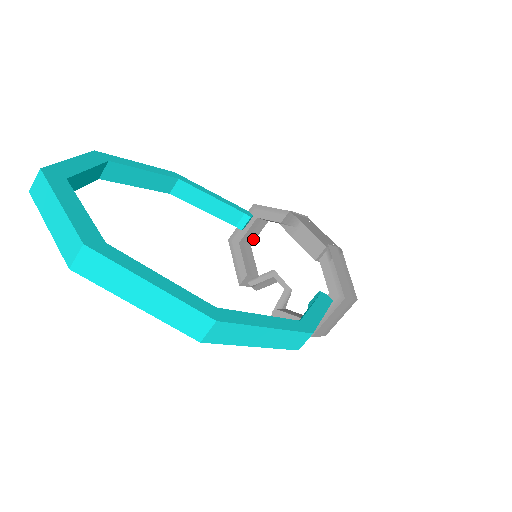
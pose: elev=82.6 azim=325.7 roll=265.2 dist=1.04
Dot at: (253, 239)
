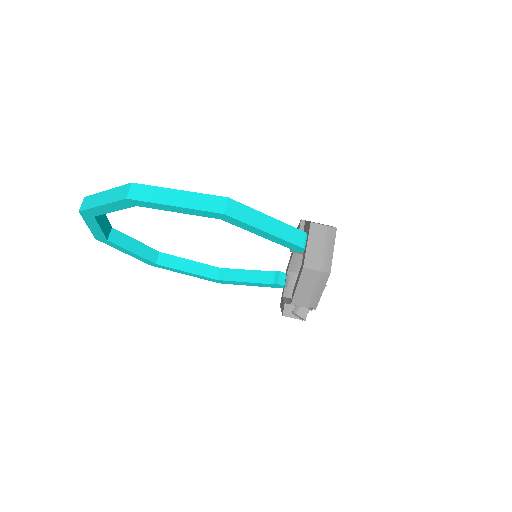
Dot at: occluded
